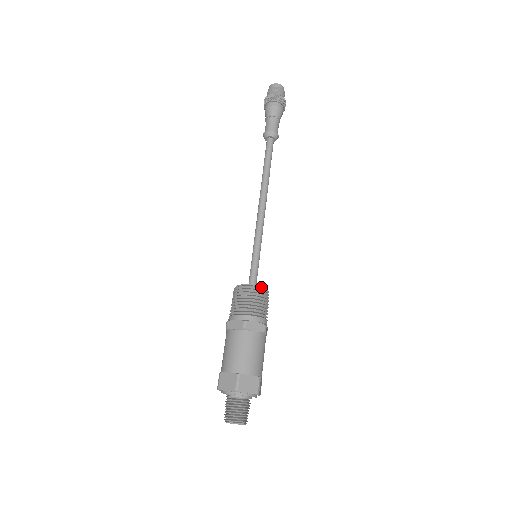
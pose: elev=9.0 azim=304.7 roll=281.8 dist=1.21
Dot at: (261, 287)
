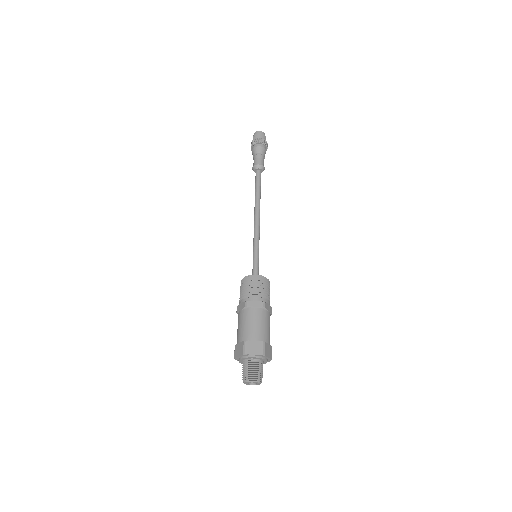
Dot at: (268, 279)
